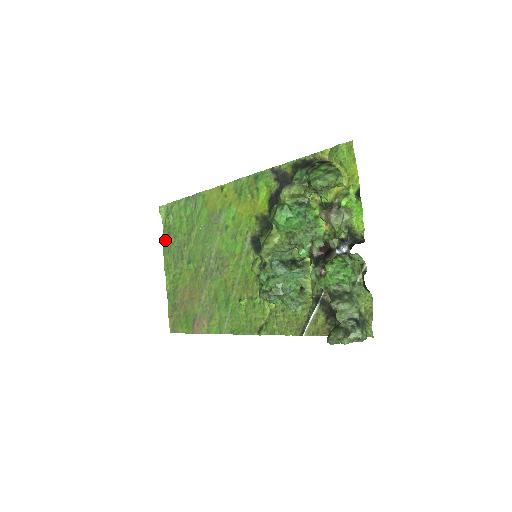
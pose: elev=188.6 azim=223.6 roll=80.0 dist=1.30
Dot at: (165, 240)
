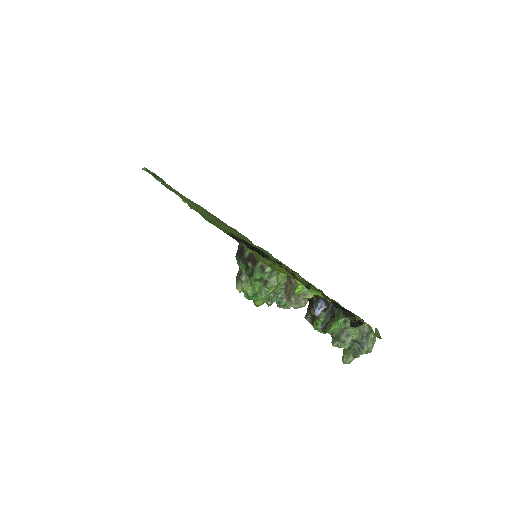
Dot at: occluded
